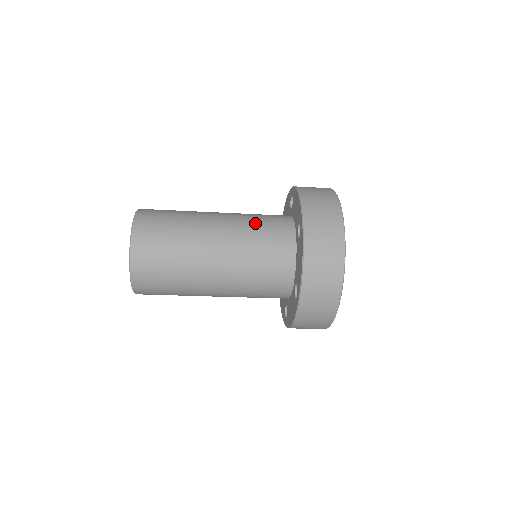
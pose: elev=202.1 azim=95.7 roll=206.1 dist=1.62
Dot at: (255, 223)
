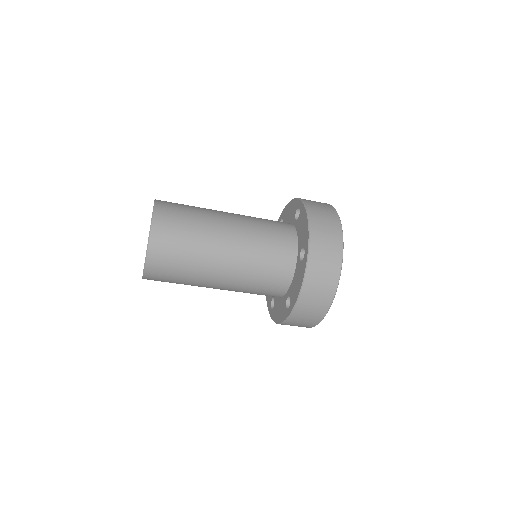
Dot at: (263, 236)
